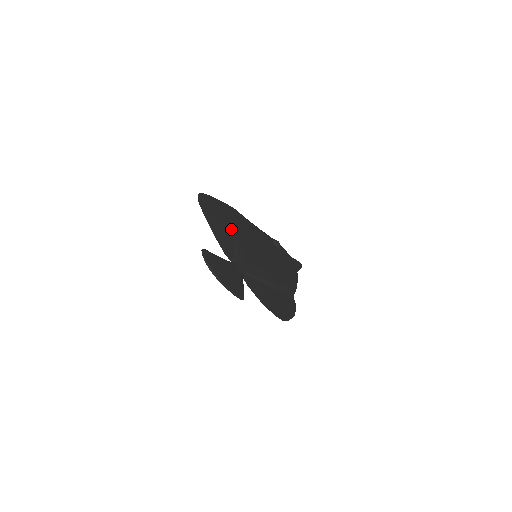
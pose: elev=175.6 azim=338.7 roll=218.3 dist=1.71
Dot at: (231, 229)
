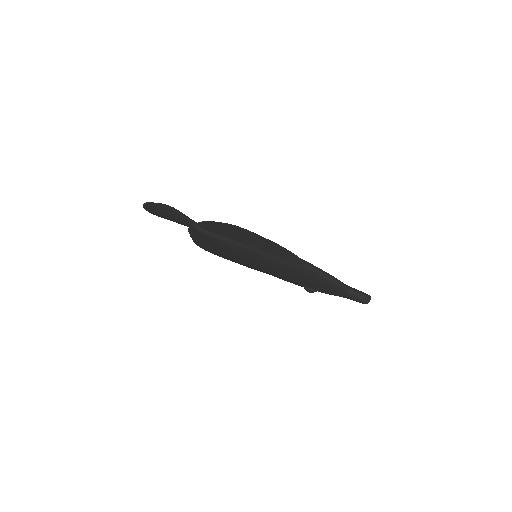
Dot at: occluded
